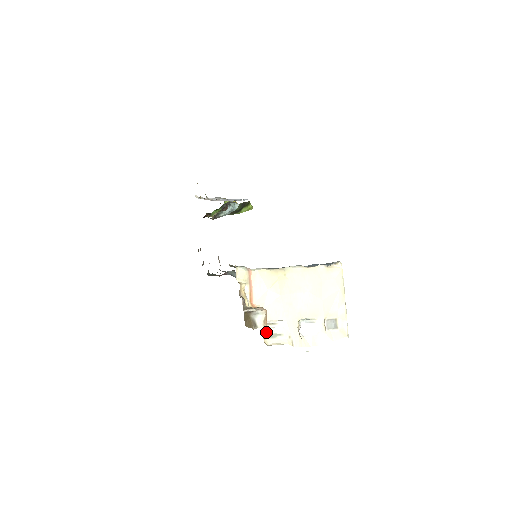
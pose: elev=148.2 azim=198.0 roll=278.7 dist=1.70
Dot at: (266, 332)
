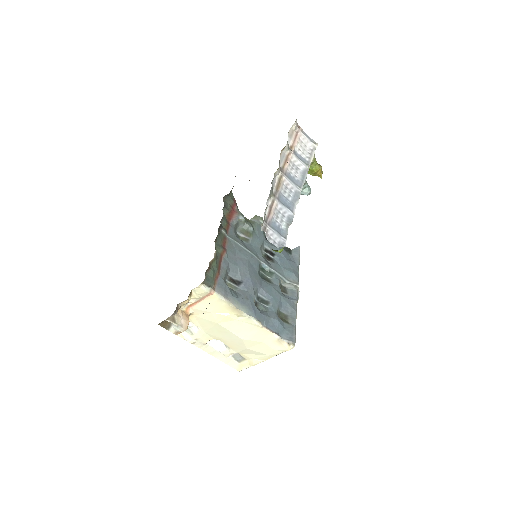
Dot at: occluded
